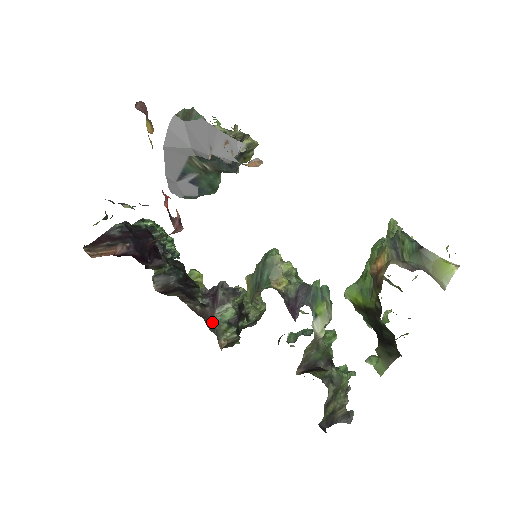
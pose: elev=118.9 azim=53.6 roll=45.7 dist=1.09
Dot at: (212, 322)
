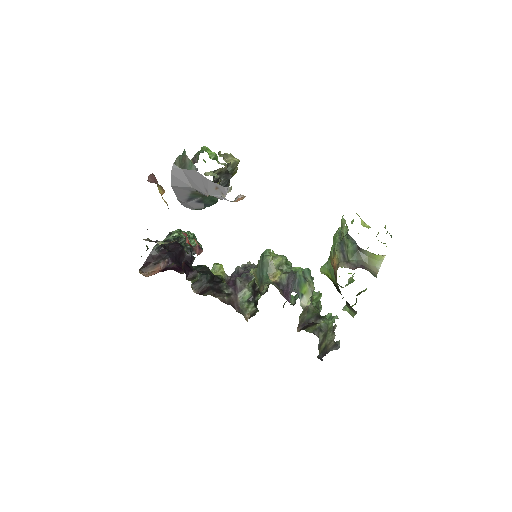
Dot at: (237, 305)
